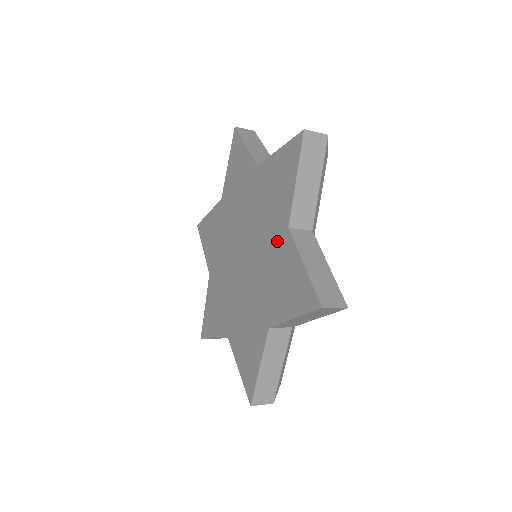
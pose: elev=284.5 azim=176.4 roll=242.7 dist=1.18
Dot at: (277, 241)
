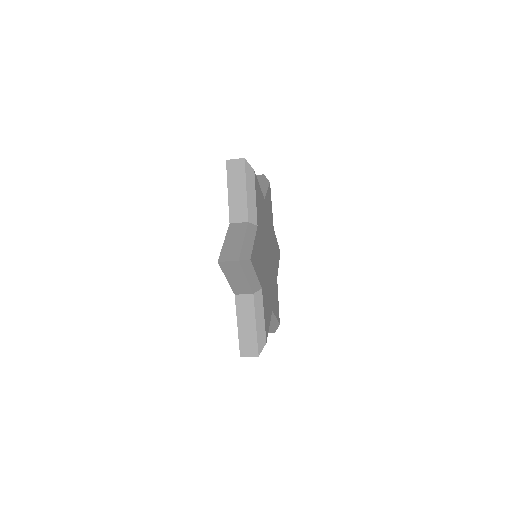
Dot at: occluded
